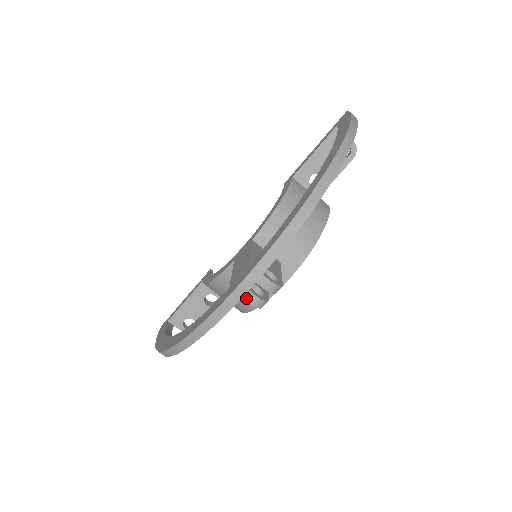
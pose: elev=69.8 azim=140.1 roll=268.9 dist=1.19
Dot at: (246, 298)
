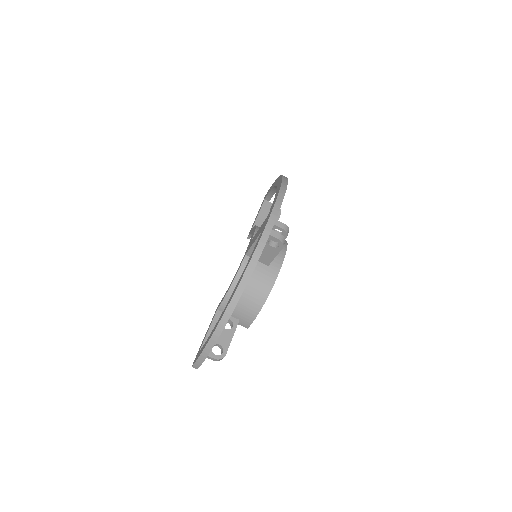
Dot at: (274, 235)
